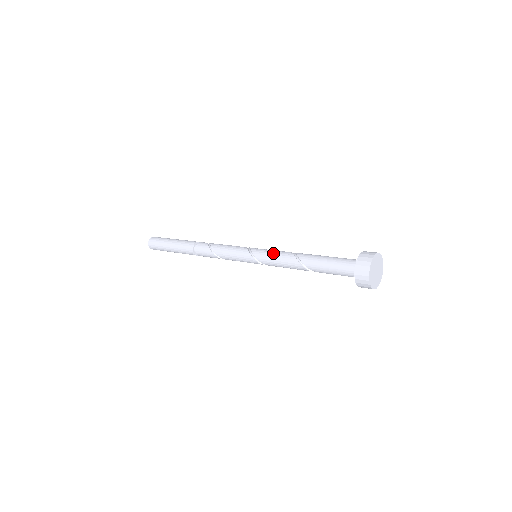
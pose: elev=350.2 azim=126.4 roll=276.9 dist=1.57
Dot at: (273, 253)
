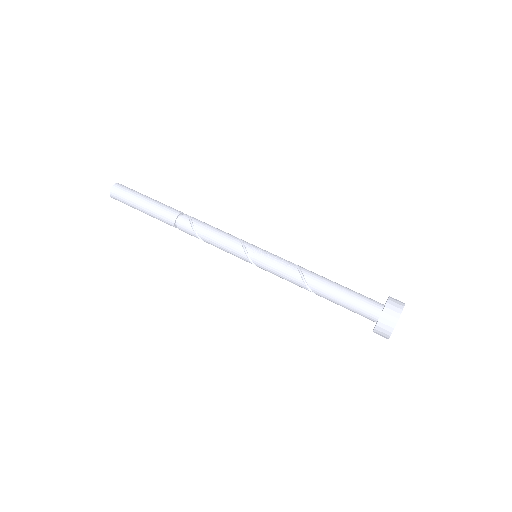
Dot at: (277, 271)
